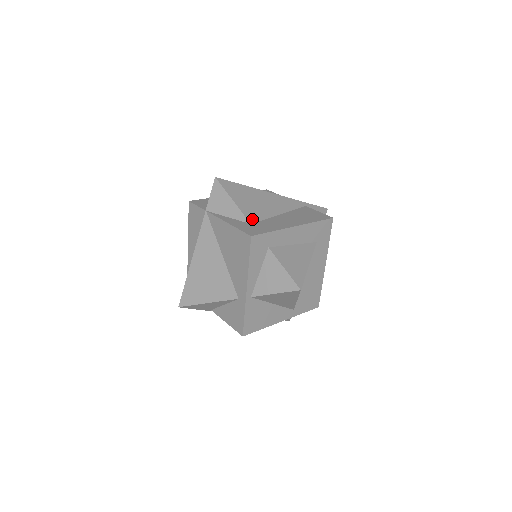
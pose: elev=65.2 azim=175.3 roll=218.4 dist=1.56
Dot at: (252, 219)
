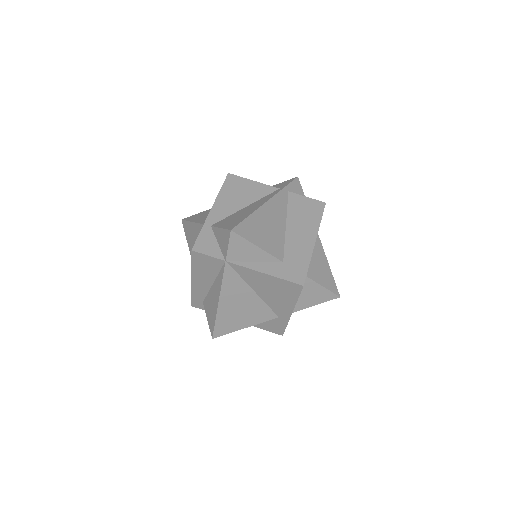
Dot at: (280, 255)
